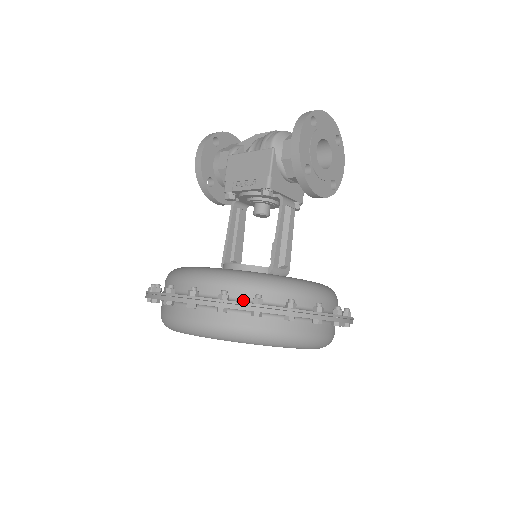
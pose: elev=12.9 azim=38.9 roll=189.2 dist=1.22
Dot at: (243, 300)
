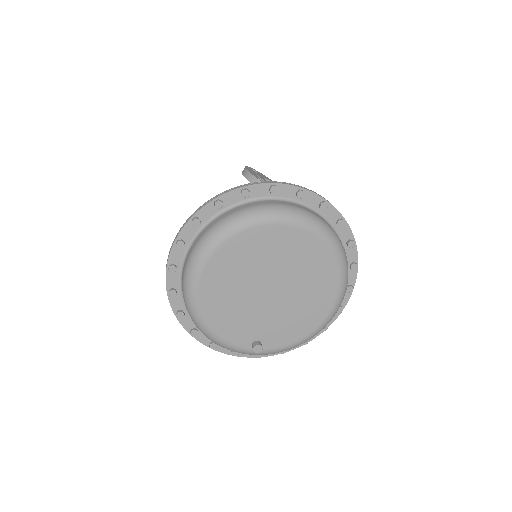
Dot at: occluded
